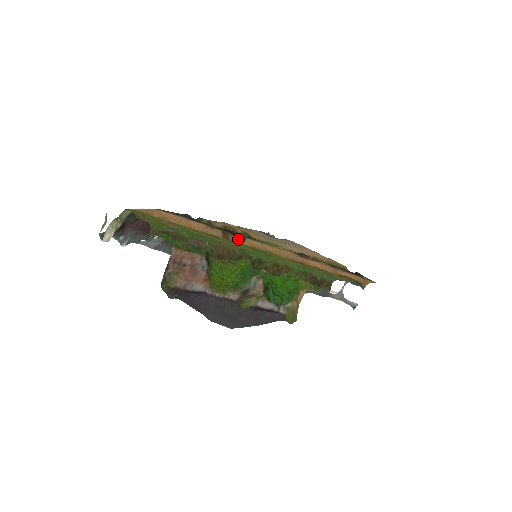
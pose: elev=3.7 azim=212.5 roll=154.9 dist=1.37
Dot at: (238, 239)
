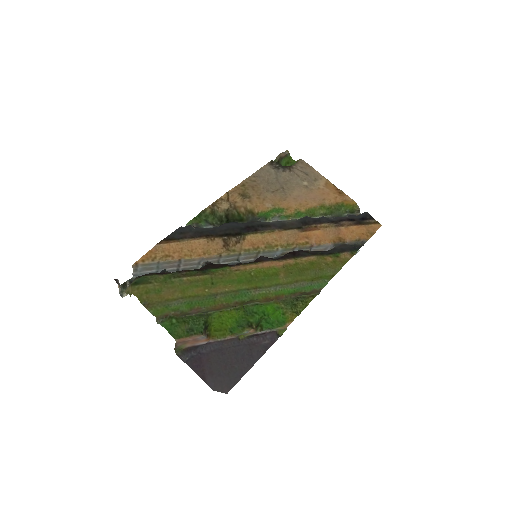
Dot at: (238, 242)
